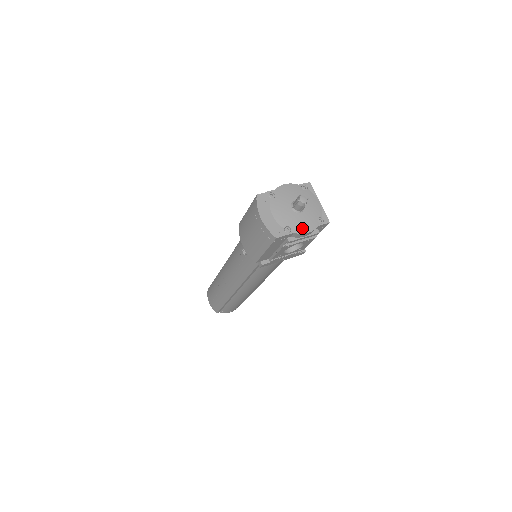
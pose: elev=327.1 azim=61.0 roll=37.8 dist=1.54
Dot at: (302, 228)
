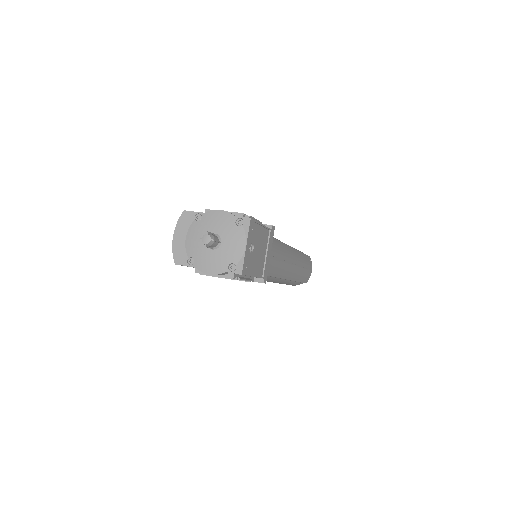
Dot at: (206, 266)
